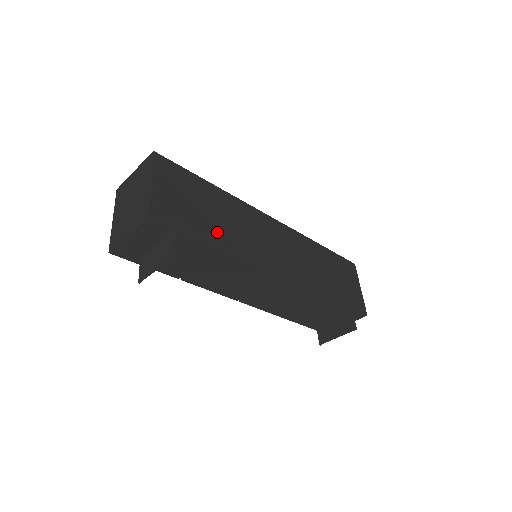
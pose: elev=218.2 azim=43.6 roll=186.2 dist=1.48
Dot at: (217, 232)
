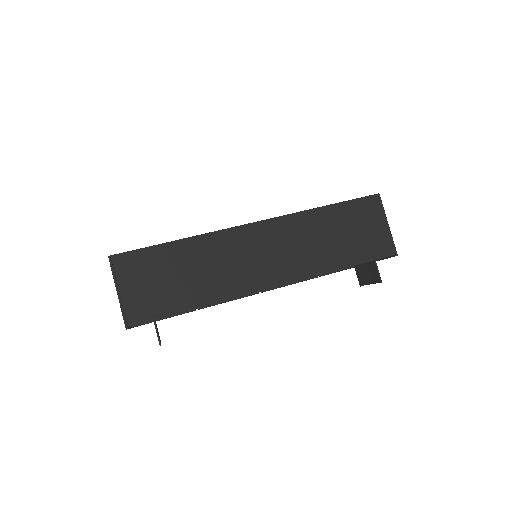
Dot at: (192, 294)
